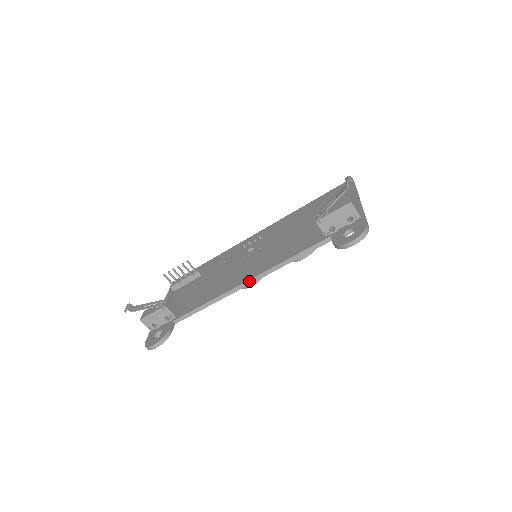
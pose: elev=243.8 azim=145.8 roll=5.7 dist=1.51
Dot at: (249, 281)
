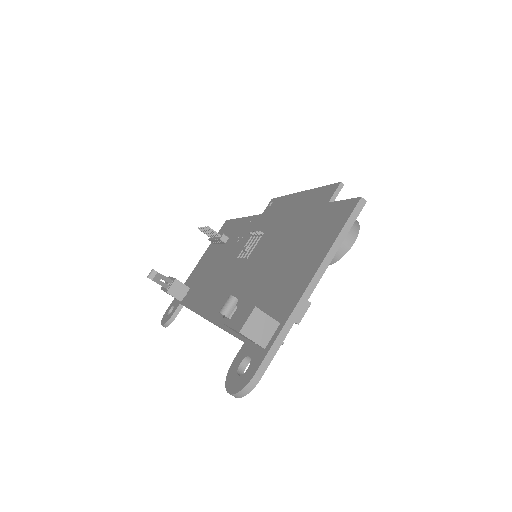
Dot at: (206, 319)
